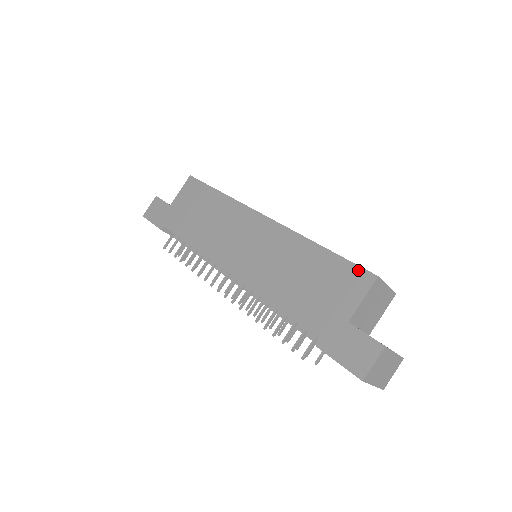
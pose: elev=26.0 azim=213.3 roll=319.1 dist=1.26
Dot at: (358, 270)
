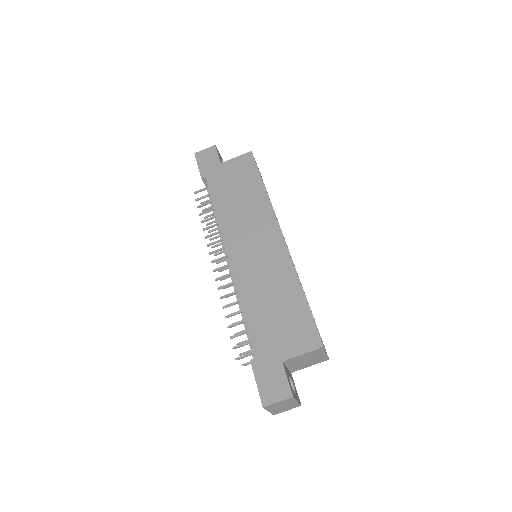
Dot at: (314, 331)
